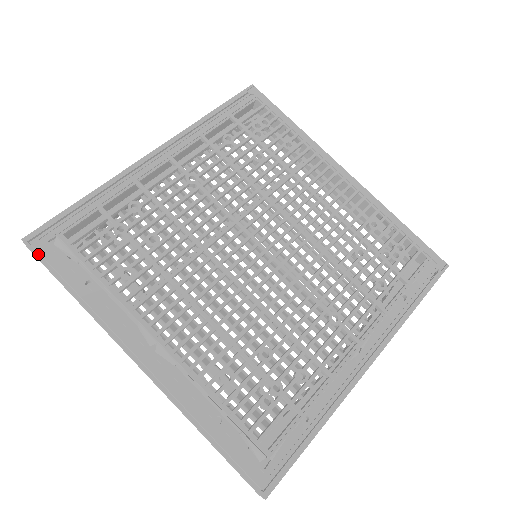
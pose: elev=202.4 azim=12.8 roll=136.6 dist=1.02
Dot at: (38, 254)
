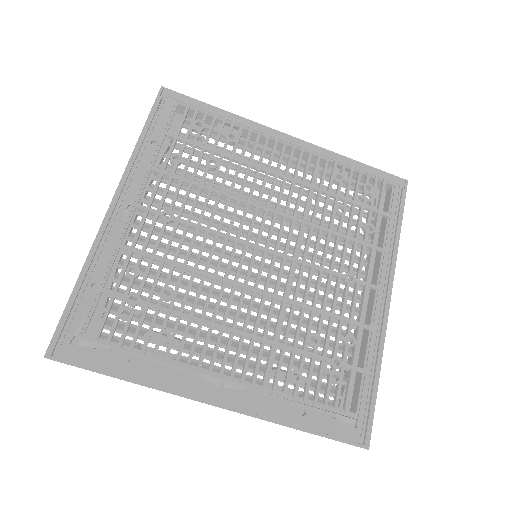
Dot at: (69, 362)
